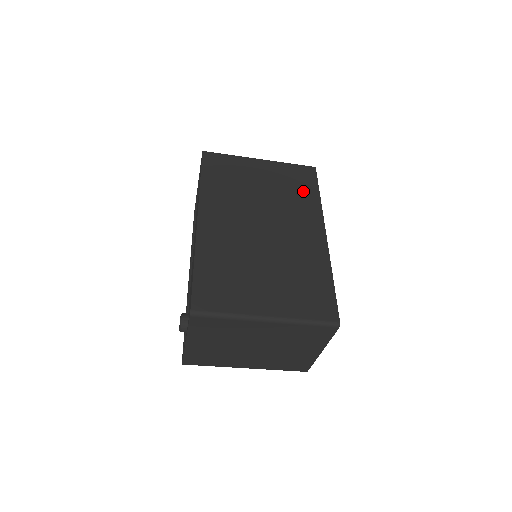
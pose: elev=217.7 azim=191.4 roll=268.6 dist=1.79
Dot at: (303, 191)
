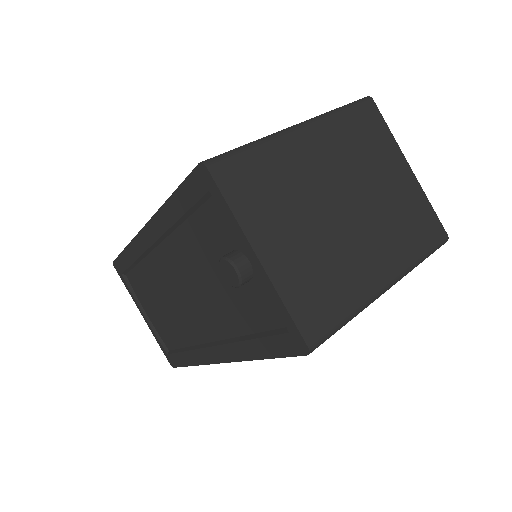
Dot at: occluded
